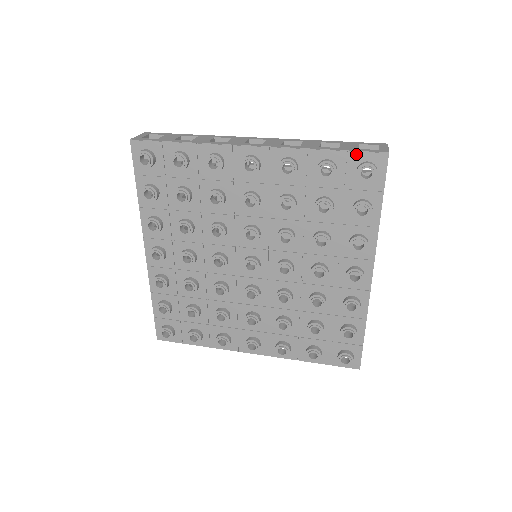
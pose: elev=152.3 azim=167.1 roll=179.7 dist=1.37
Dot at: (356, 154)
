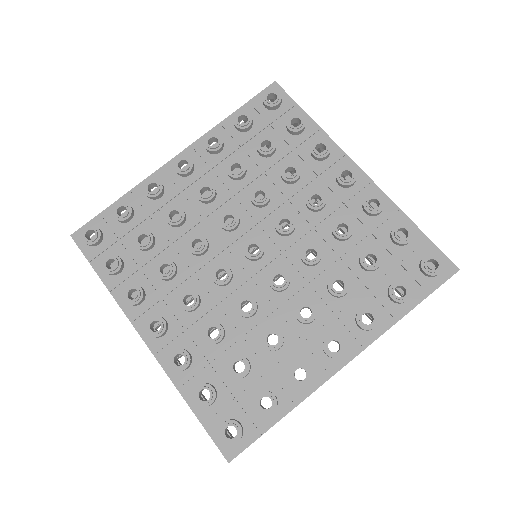
Dot at: (434, 247)
